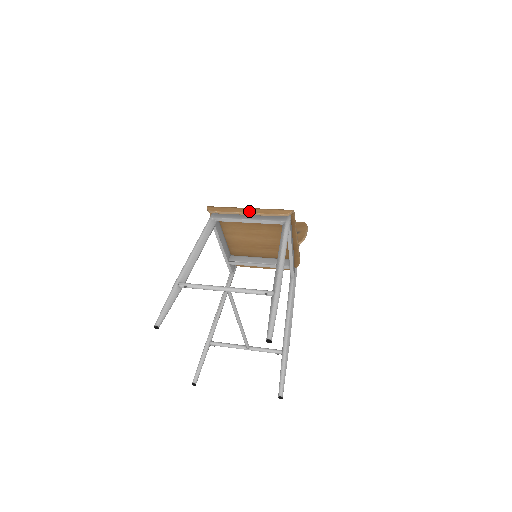
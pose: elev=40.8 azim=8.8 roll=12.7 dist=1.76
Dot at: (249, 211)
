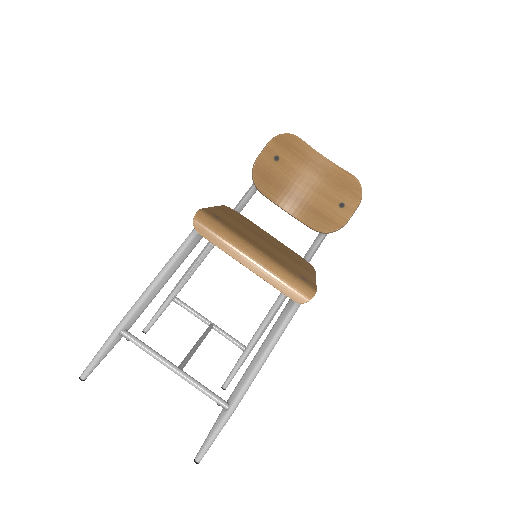
Dot at: (251, 266)
